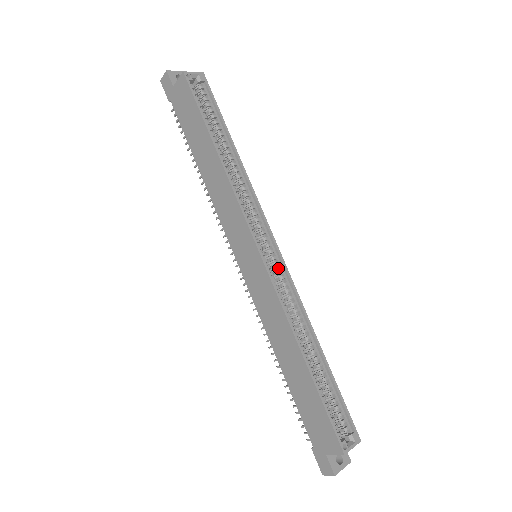
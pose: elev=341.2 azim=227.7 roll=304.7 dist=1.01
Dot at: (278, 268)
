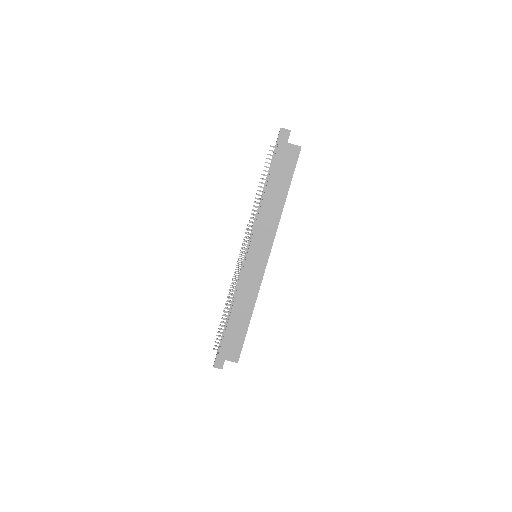
Dot at: occluded
